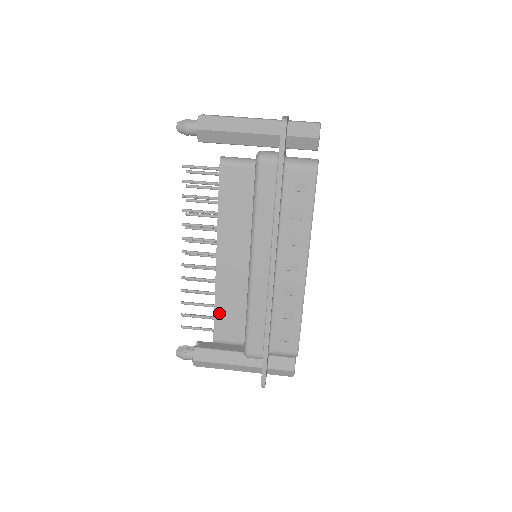
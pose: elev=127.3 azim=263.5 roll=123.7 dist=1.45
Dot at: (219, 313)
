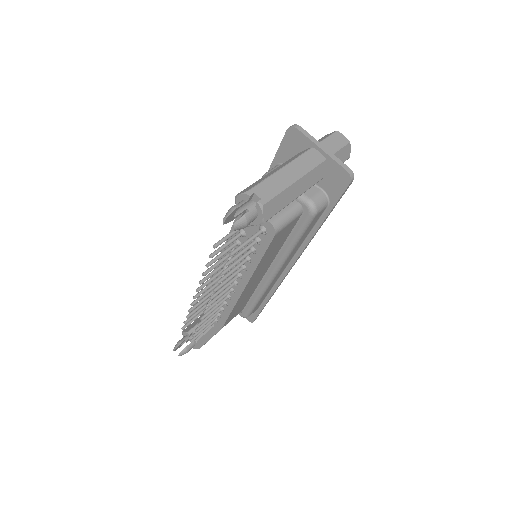
Dot at: occluded
